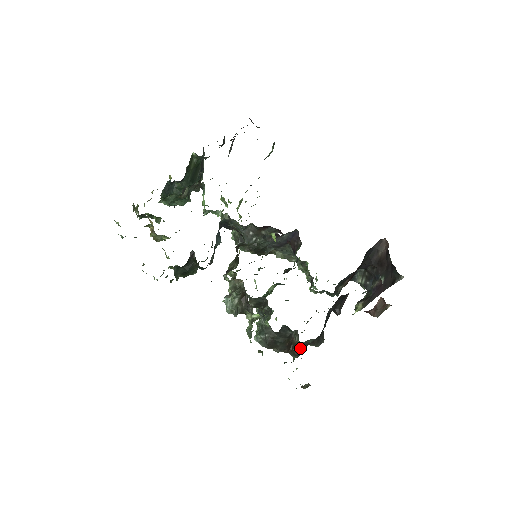
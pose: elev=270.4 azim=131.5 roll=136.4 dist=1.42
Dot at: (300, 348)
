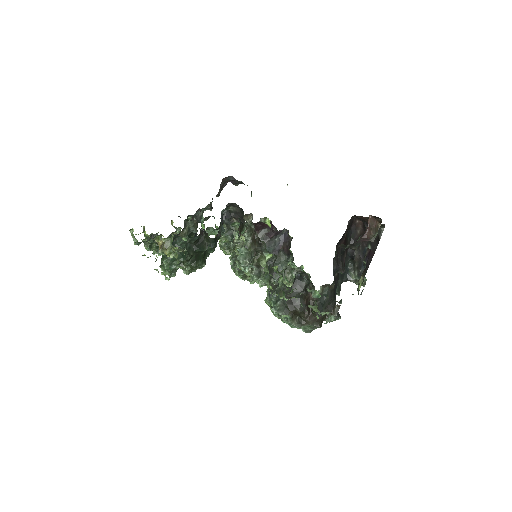
Dot at: (319, 306)
